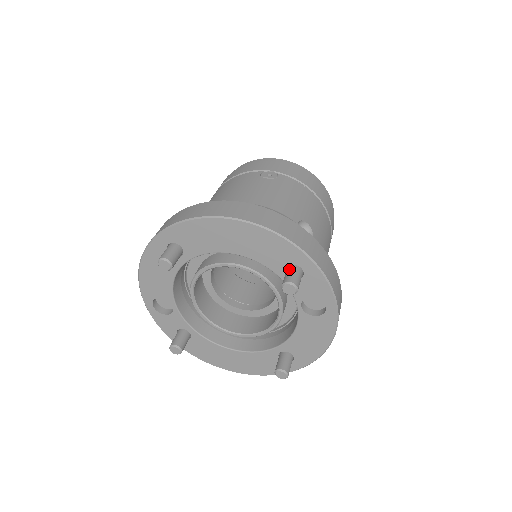
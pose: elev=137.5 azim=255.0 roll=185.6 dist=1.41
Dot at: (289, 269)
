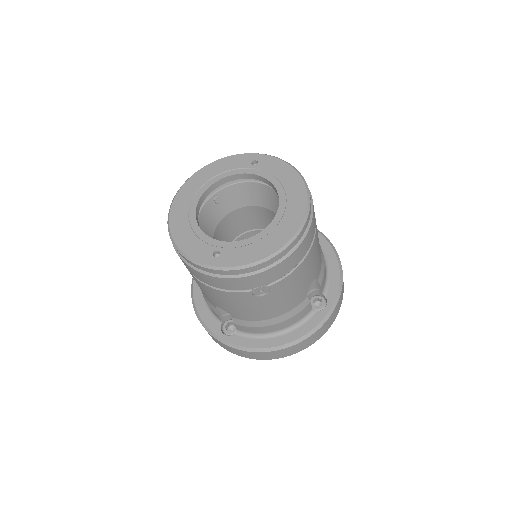
Dot at: occluded
